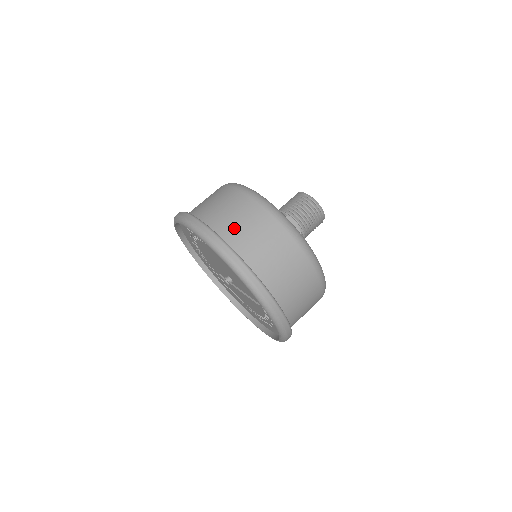
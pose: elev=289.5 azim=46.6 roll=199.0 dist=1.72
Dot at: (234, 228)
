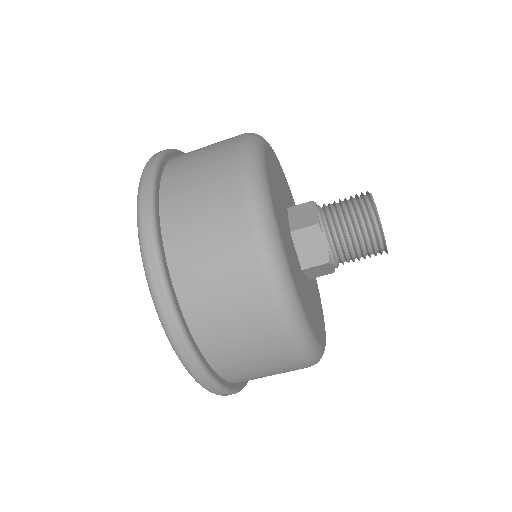
Dot at: (235, 360)
